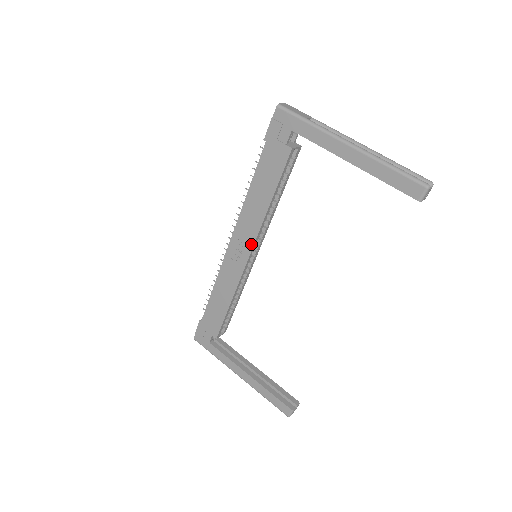
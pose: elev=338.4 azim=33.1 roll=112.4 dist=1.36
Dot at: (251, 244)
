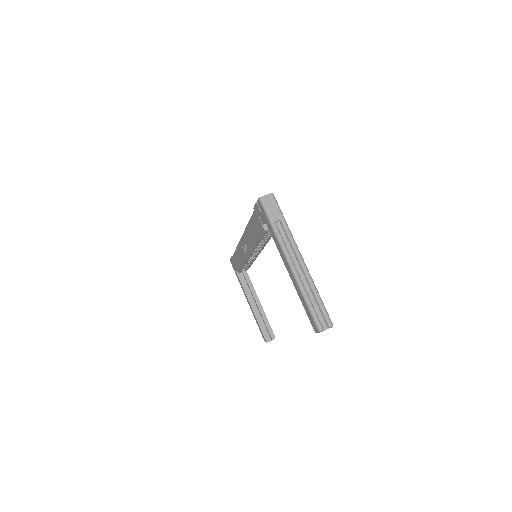
Dot at: (249, 252)
